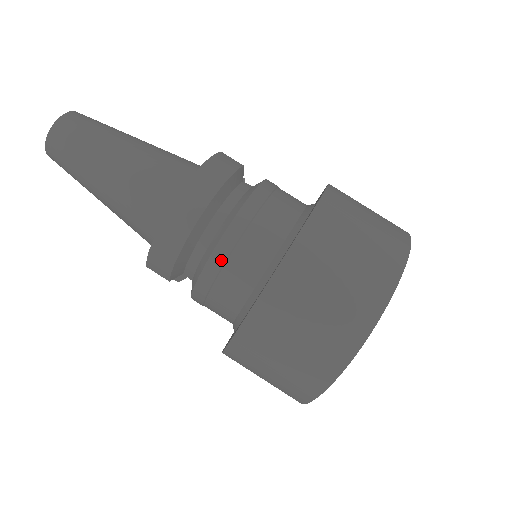
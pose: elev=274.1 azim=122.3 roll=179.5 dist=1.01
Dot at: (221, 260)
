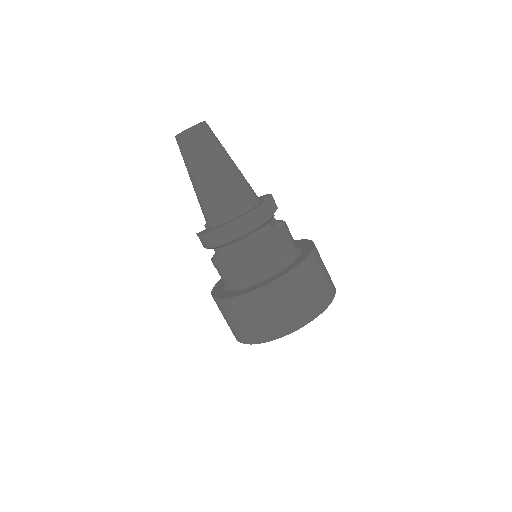
Dot at: (230, 264)
